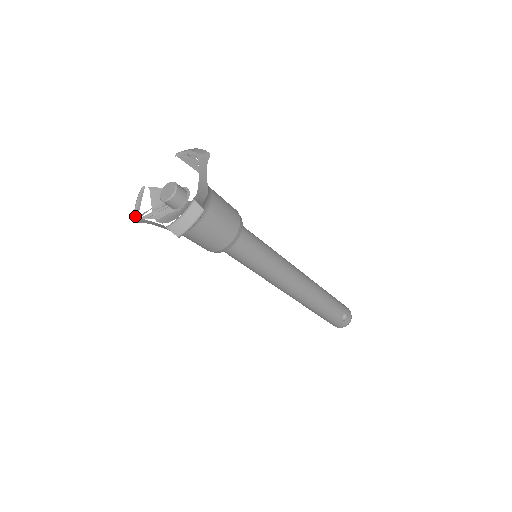
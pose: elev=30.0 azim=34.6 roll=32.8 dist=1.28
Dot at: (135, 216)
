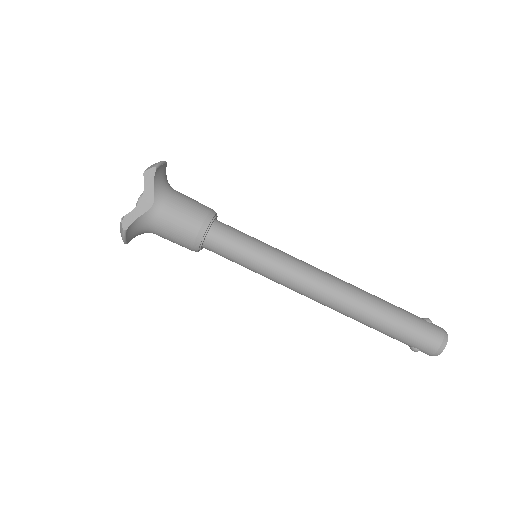
Dot at: (121, 218)
